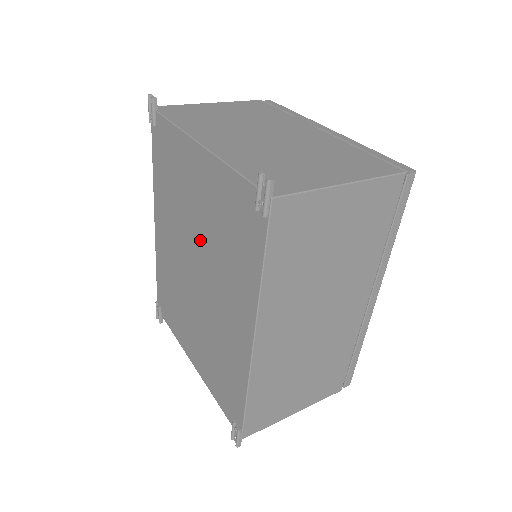
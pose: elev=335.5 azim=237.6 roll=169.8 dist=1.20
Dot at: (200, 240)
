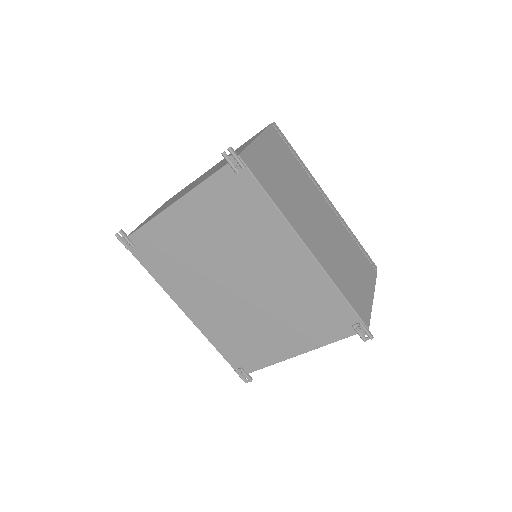
Dot at: (224, 257)
